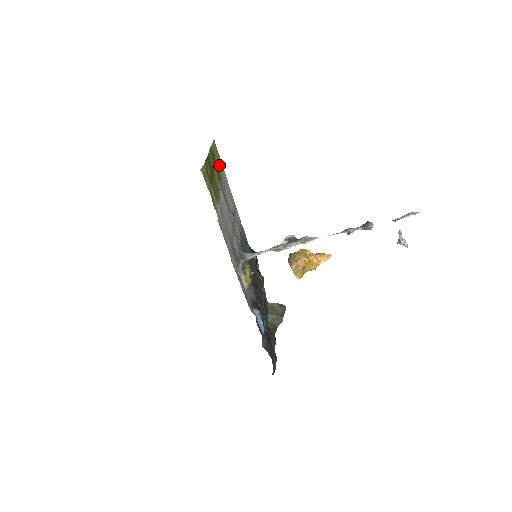
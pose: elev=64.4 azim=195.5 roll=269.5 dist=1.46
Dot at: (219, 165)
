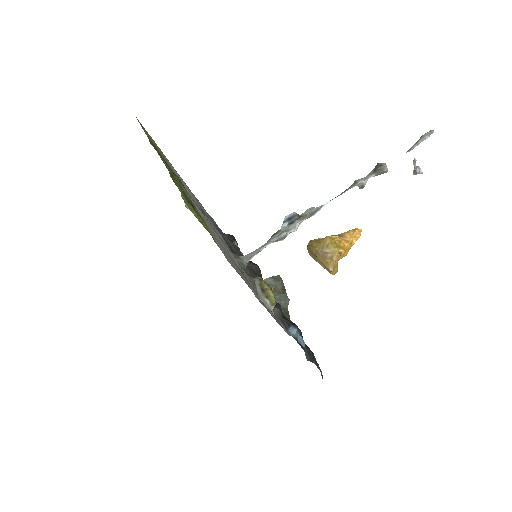
Dot at: (161, 154)
